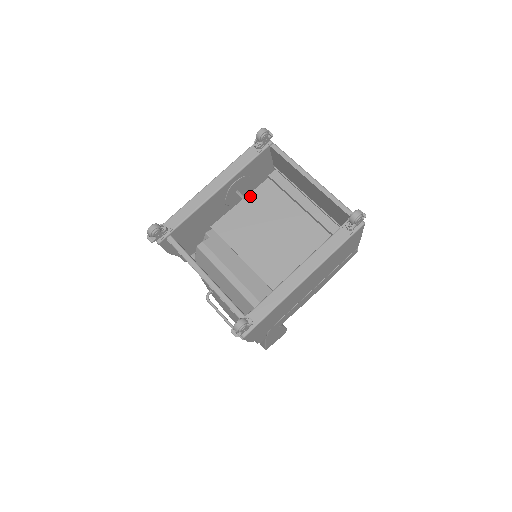
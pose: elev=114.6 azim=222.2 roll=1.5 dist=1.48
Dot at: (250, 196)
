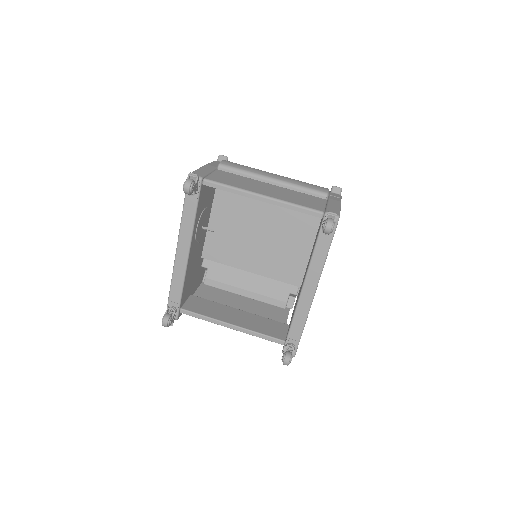
Dot at: (214, 210)
